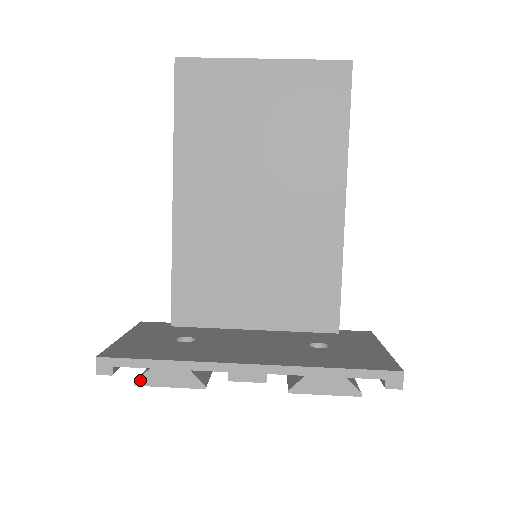
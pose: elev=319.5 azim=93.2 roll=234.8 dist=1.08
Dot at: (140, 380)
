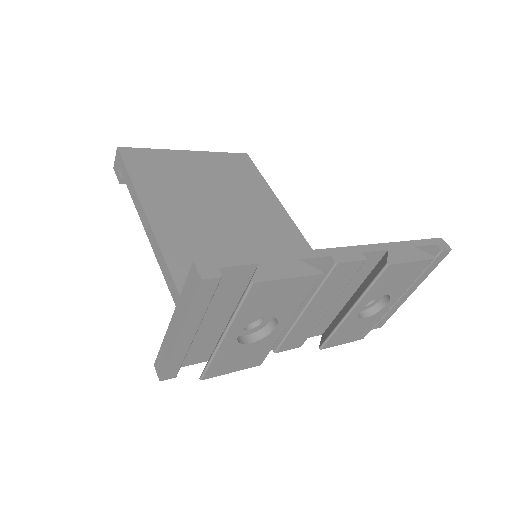
Dot at: (255, 276)
